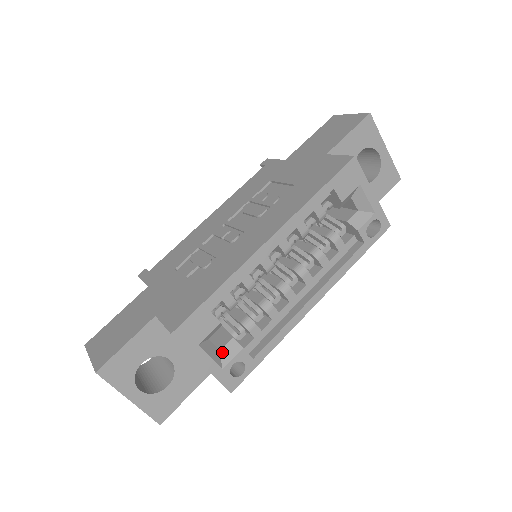
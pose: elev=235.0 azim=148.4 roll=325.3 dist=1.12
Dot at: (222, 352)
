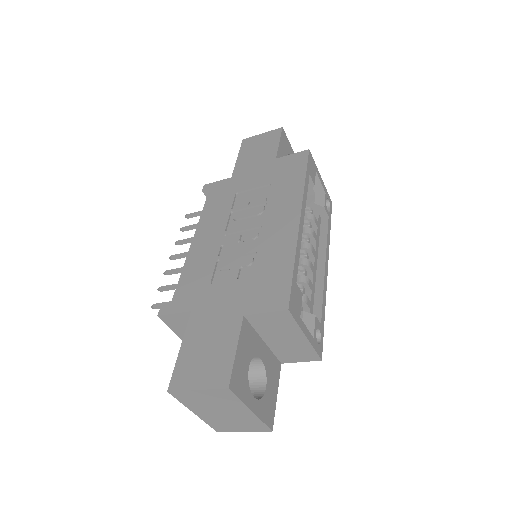
Dot at: occluded
